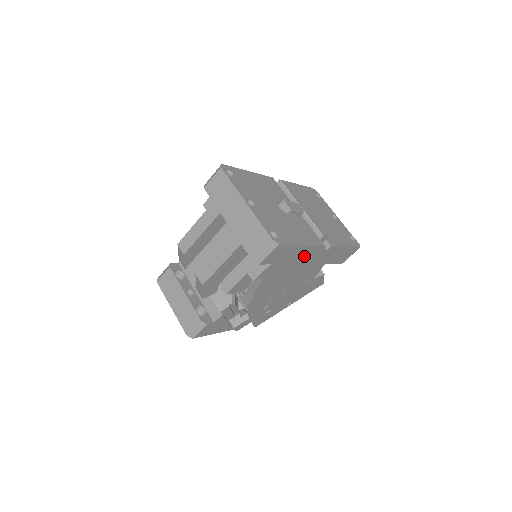
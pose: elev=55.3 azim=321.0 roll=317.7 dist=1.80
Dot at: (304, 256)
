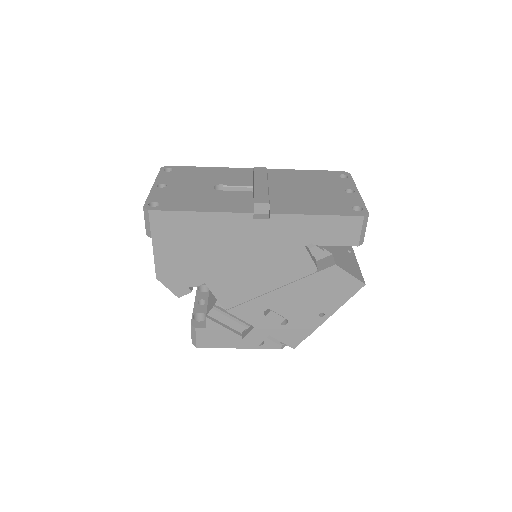
Dot at: (229, 229)
